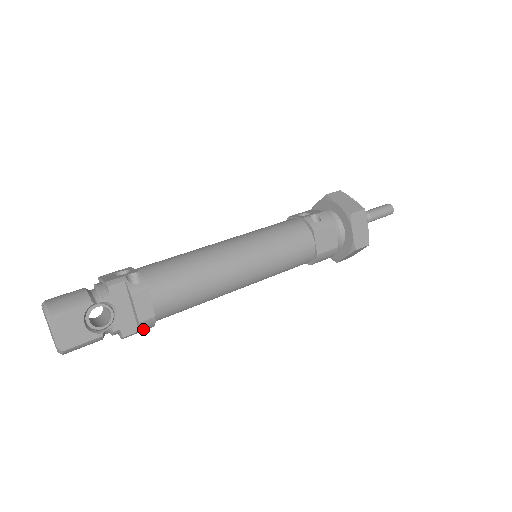
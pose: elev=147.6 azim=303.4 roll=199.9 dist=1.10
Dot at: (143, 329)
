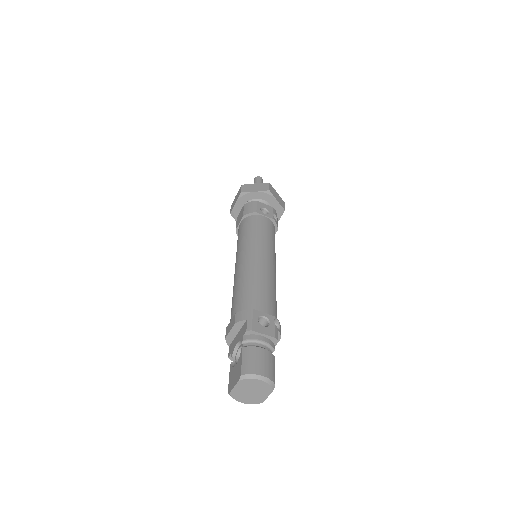
Dot at: occluded
